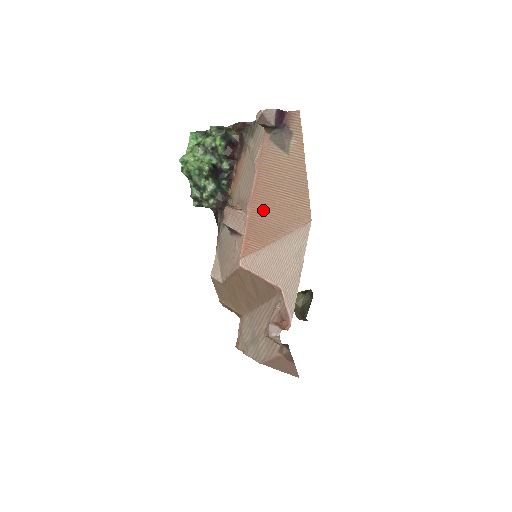
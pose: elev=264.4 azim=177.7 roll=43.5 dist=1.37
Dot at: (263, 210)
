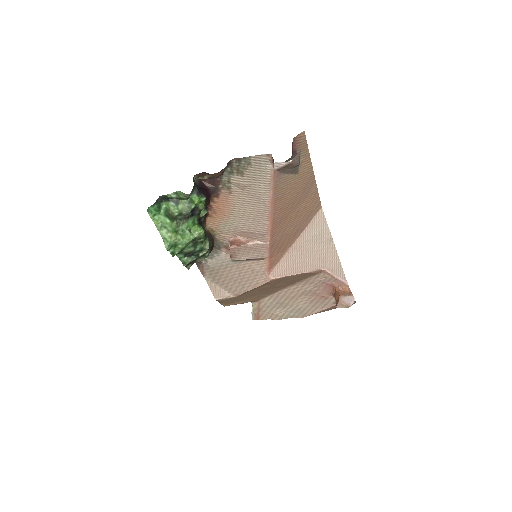
Dot at: (282, 229)
